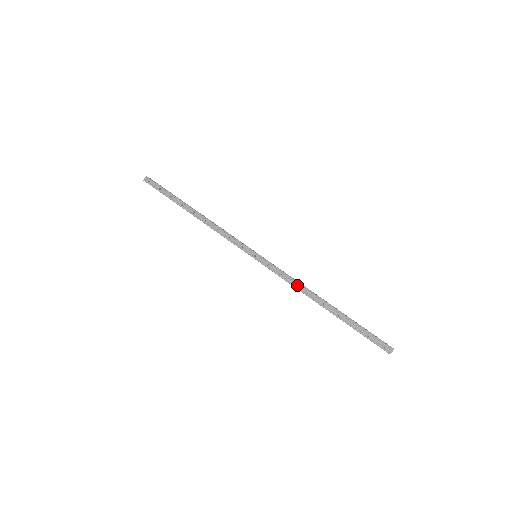
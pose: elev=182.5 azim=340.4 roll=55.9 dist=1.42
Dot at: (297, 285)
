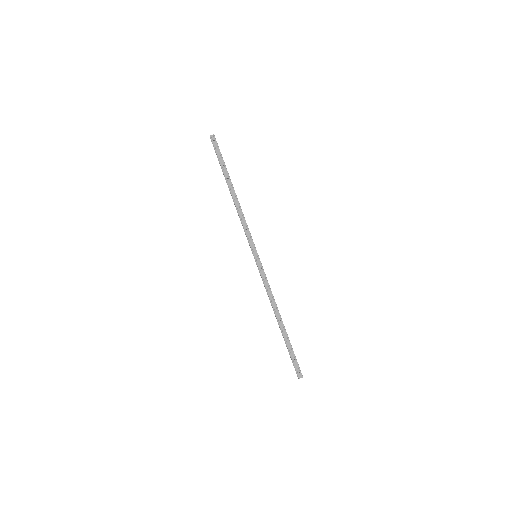
Dot at: (271, 296)
